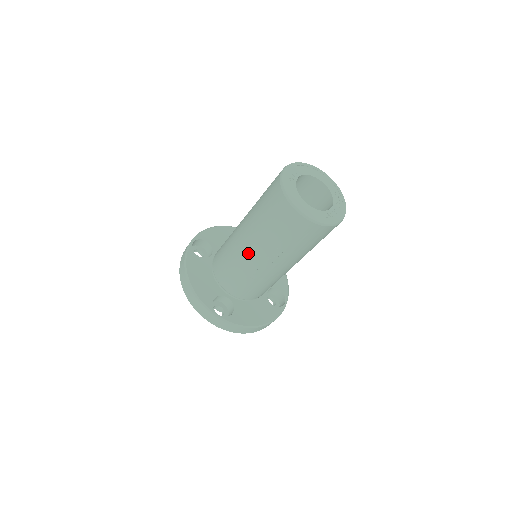
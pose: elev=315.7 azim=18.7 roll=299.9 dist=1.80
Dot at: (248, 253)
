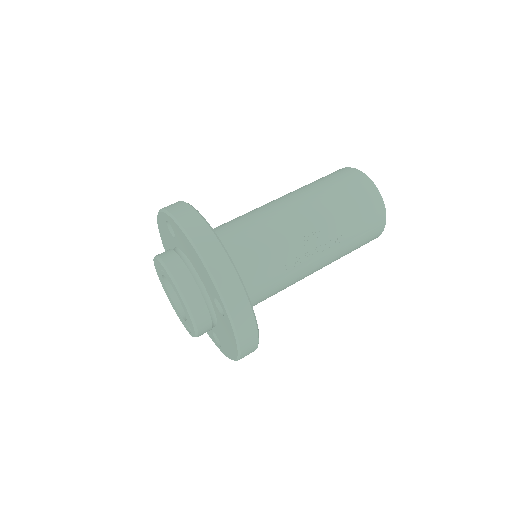
Dot at: (302, 230)
